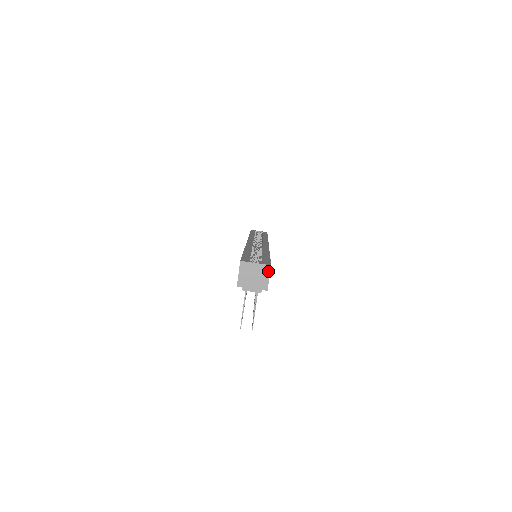
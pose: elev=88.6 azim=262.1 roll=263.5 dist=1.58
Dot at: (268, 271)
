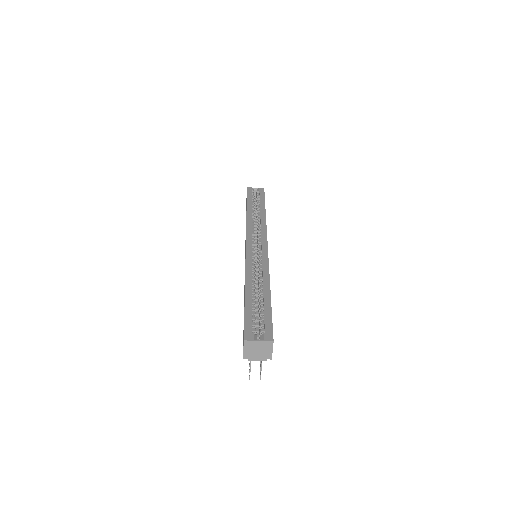
Dot at: (271, 346)
